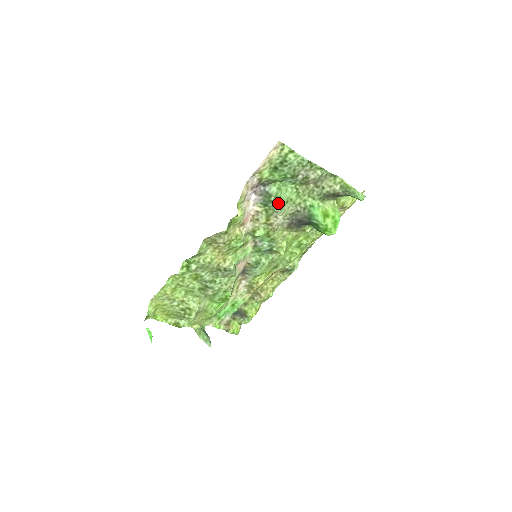
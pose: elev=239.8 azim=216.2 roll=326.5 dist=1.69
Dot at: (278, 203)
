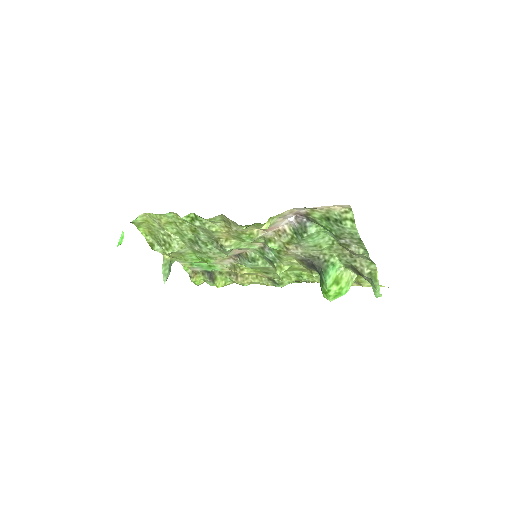
Dot at: (307, 241)
